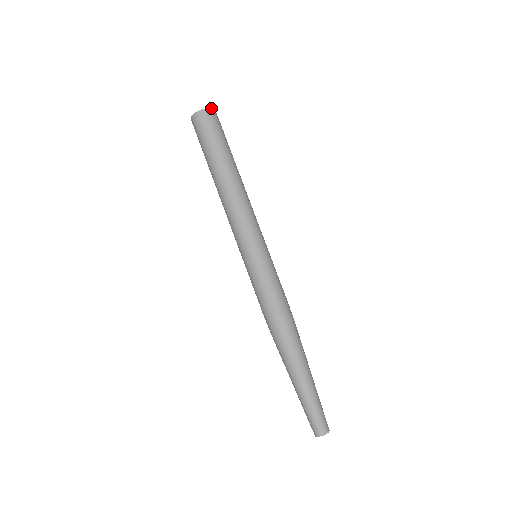
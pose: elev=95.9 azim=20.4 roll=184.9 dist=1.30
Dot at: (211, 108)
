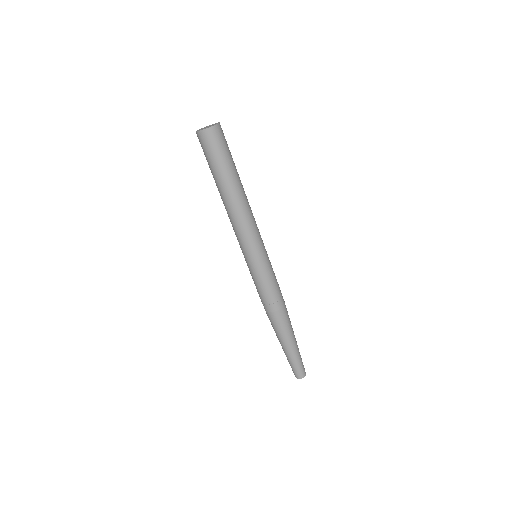
Dot at: (203, 129)
